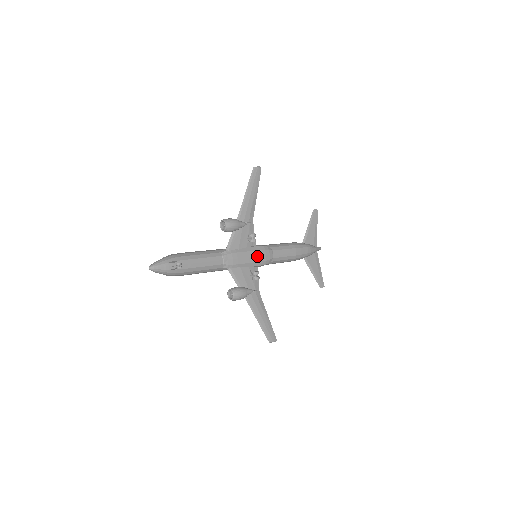
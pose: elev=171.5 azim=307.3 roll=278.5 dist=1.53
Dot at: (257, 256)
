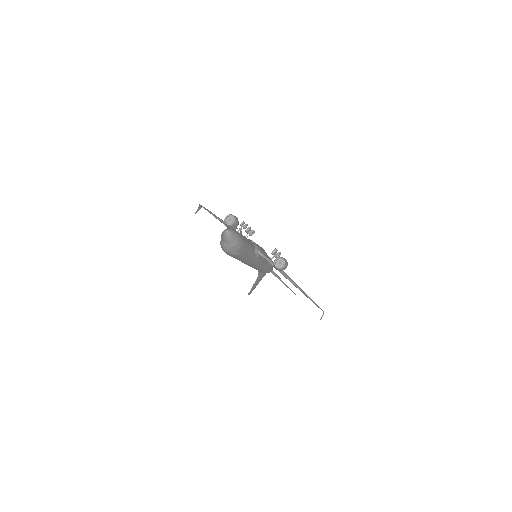
Dot at: (261, 247)
